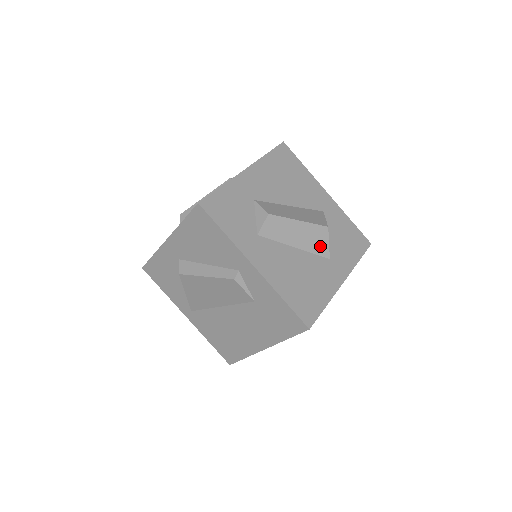
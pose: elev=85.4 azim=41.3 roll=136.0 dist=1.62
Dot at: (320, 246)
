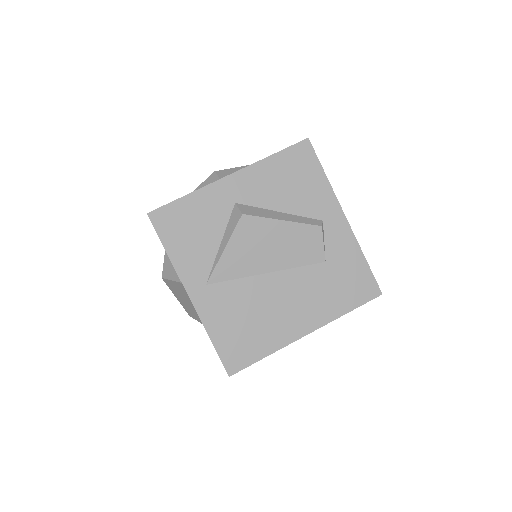
Dot at: occluded
